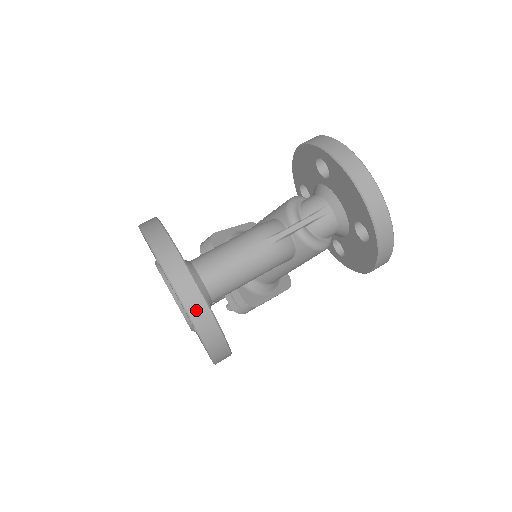
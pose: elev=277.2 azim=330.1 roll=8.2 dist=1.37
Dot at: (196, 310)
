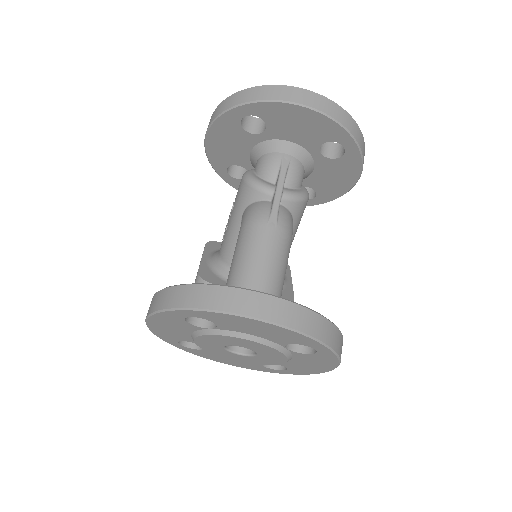
Dot at: (305, 323)
